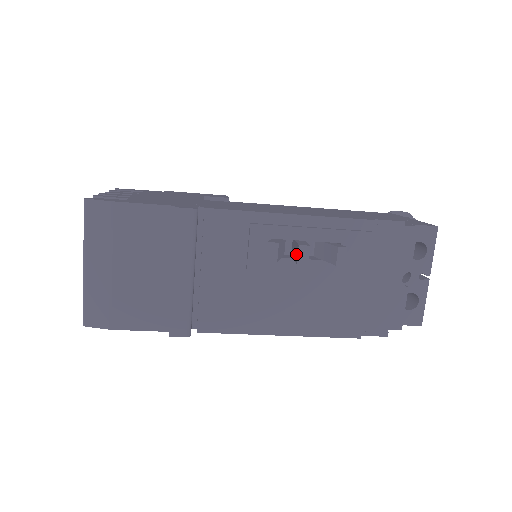
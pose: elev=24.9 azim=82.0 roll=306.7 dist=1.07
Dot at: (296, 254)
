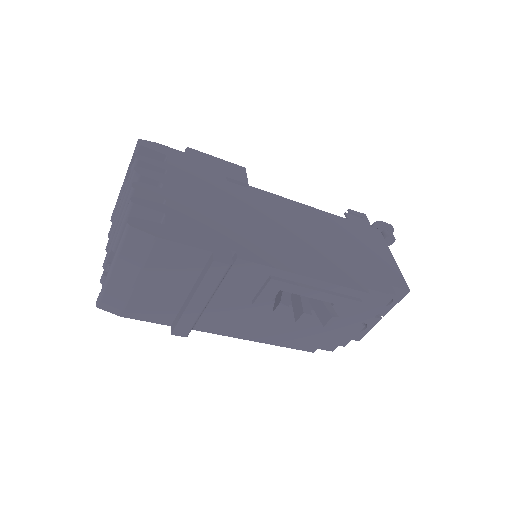
Dot at: (298, 313)
